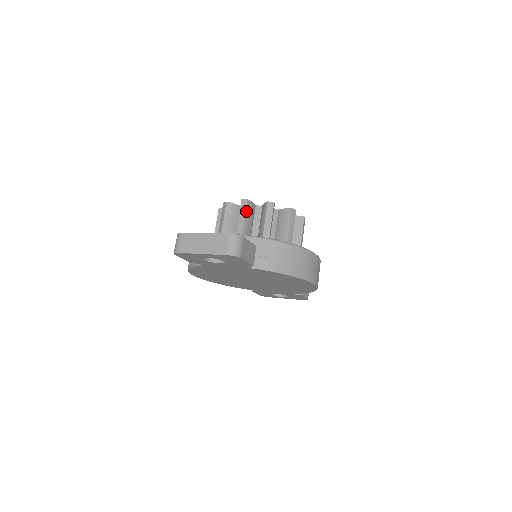
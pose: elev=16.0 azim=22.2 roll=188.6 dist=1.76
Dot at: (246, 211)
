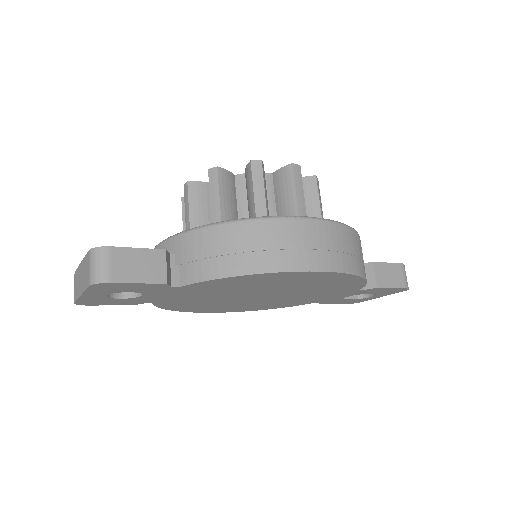
Dot at: (190, 199)
